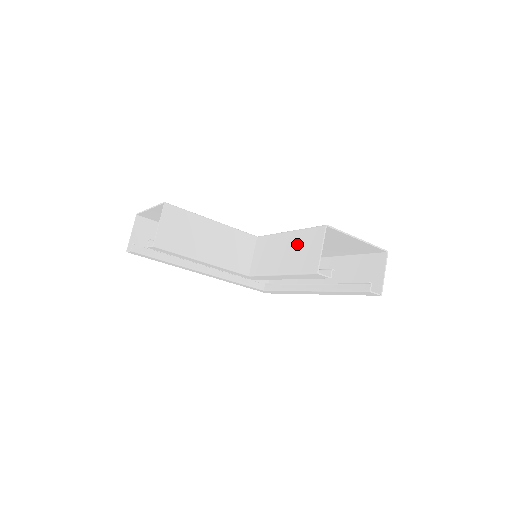
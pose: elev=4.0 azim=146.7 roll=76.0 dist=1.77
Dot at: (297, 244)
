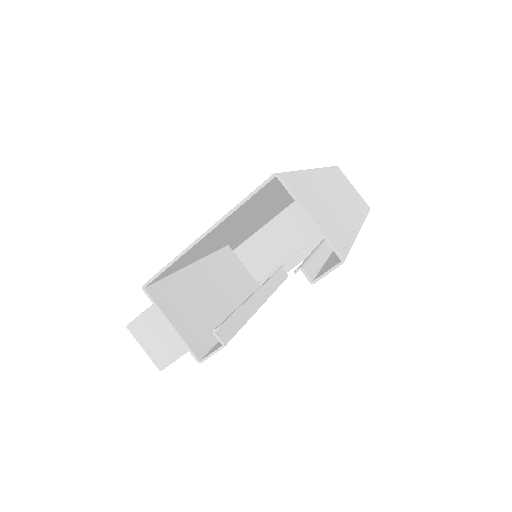
Dot at: (193, 293)
